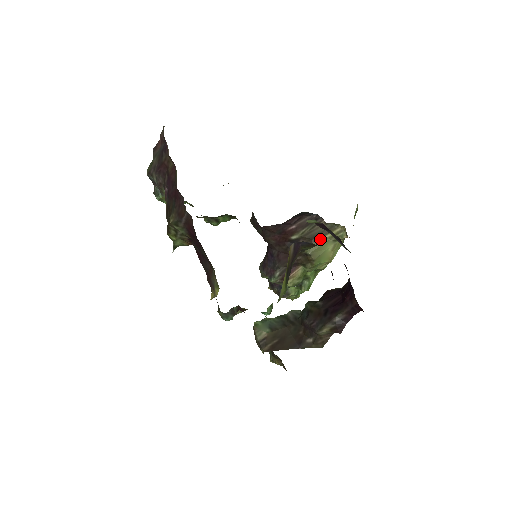
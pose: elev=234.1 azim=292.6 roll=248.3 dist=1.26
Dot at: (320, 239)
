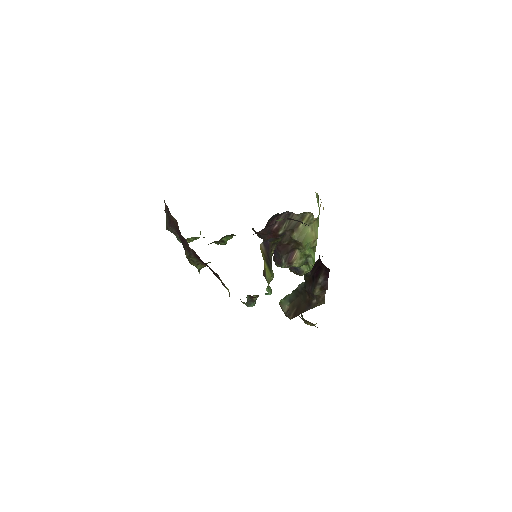
Dot at: (299, 227)
